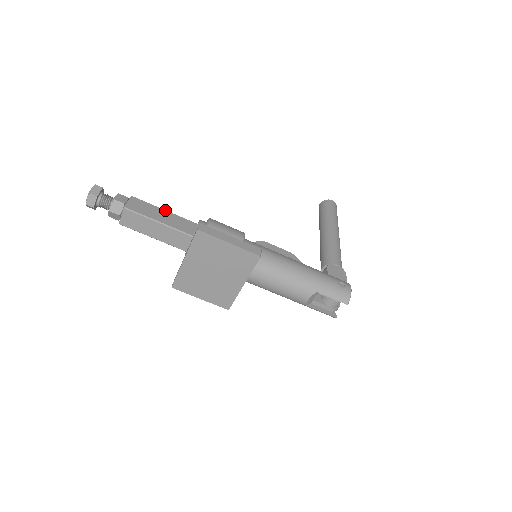
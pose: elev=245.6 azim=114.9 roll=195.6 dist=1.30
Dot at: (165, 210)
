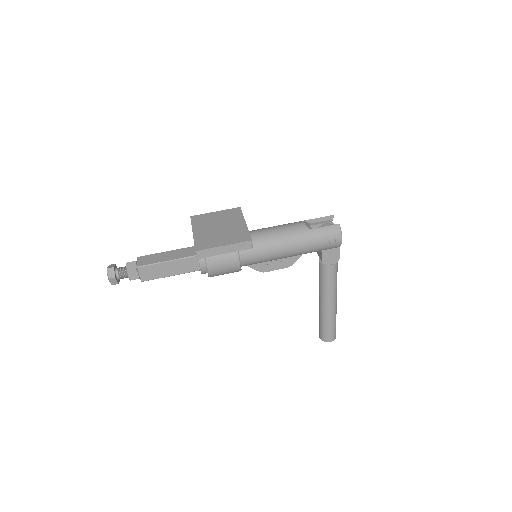
Dot at: occluded
